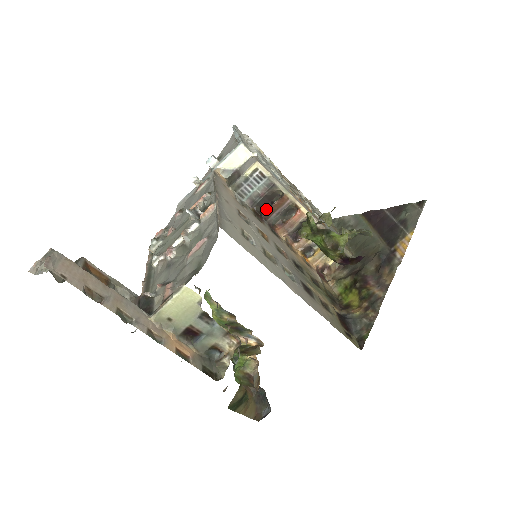
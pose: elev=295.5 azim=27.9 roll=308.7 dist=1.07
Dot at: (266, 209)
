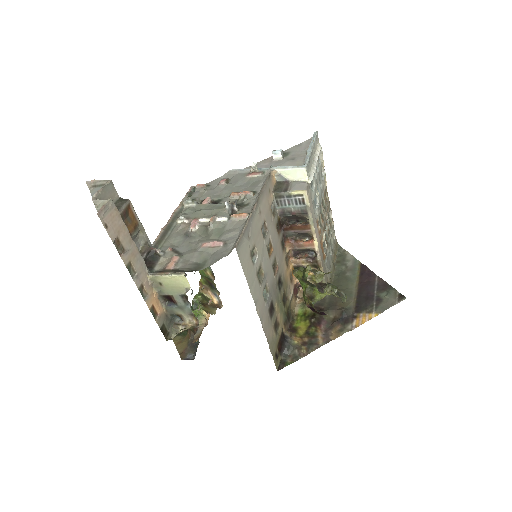
Dot at: (290, 222)
